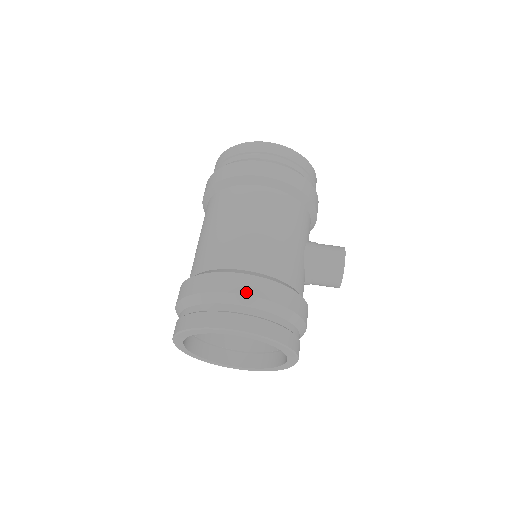
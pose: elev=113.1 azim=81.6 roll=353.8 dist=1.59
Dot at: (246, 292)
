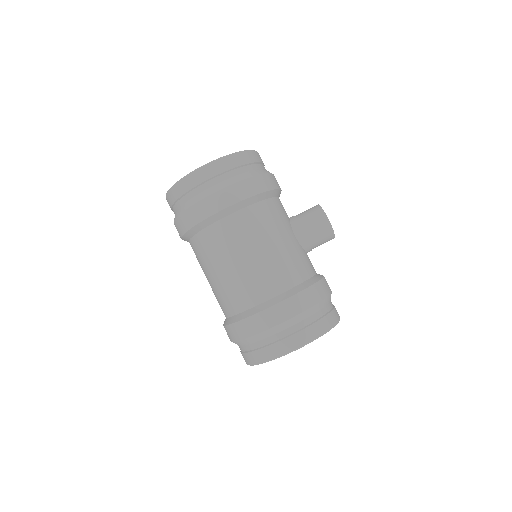
Dot at: (286, 318)
